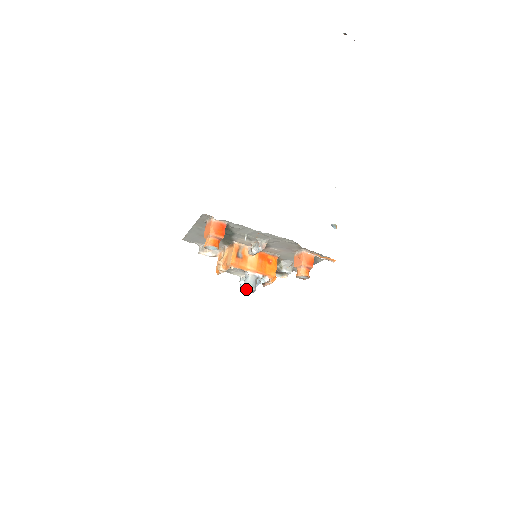
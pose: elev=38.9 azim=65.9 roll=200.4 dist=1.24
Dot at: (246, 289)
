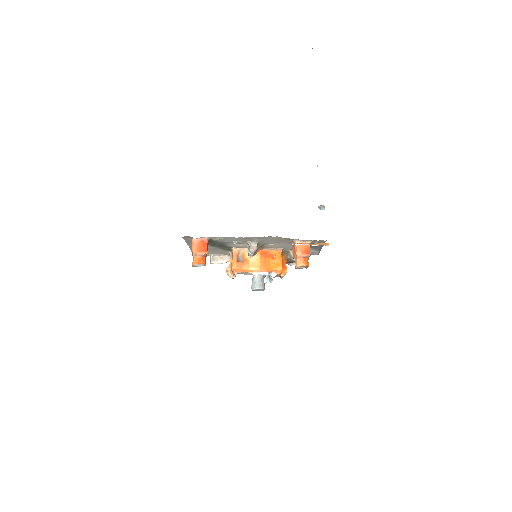
Dot at: (254, 290)
